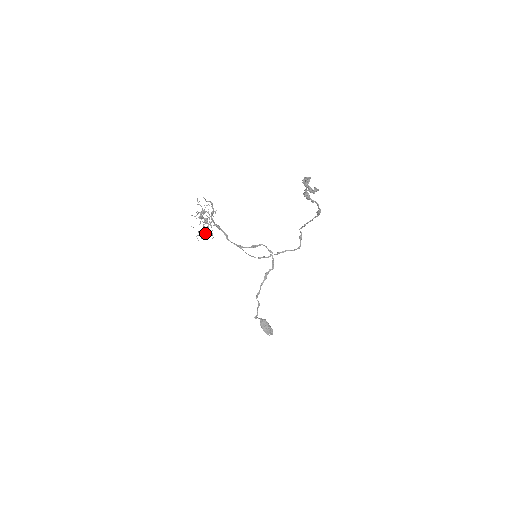
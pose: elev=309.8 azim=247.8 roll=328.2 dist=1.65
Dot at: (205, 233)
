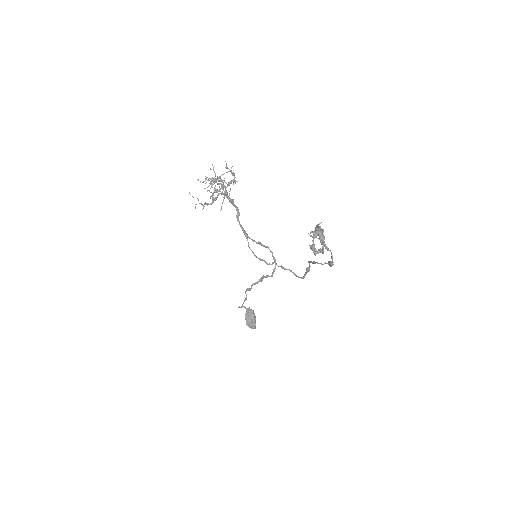
Dot at: (207, 205)
